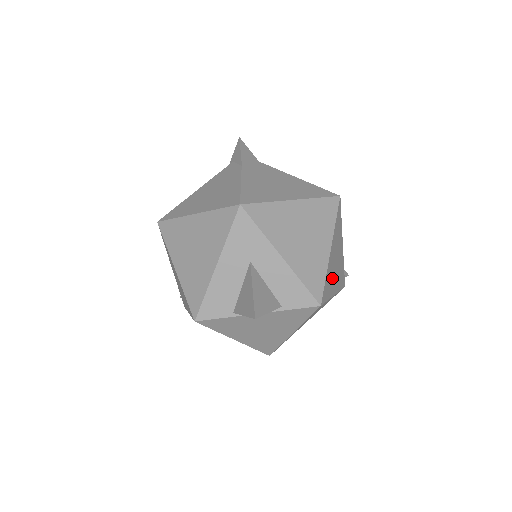
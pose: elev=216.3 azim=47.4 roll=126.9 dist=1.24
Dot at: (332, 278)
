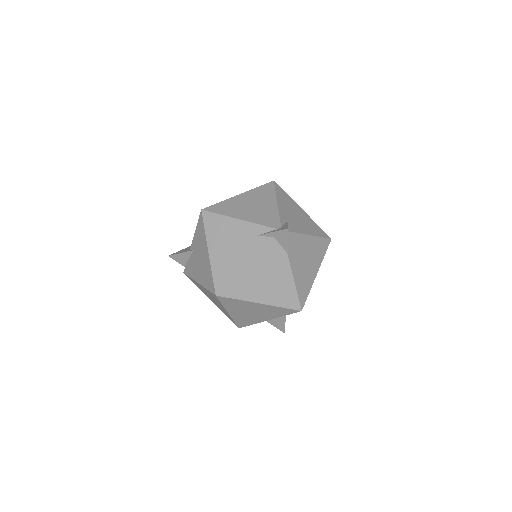
Dot at: occluded
